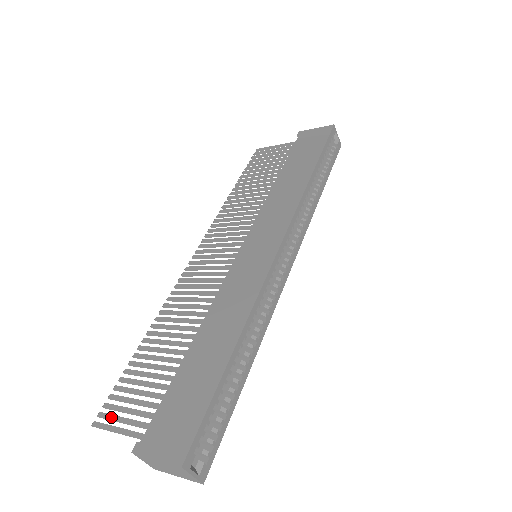
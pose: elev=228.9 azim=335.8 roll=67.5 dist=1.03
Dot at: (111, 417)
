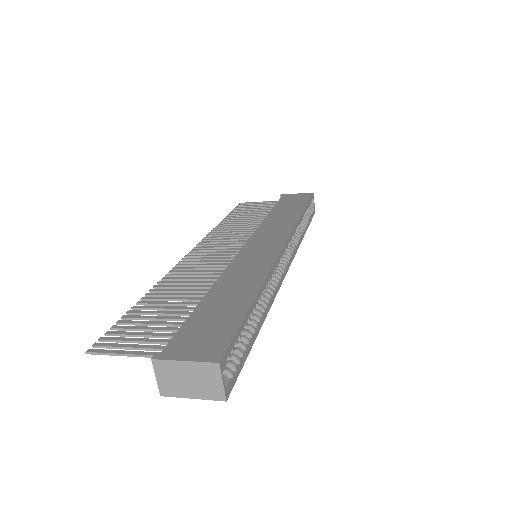
Dot at: (113, 344)
